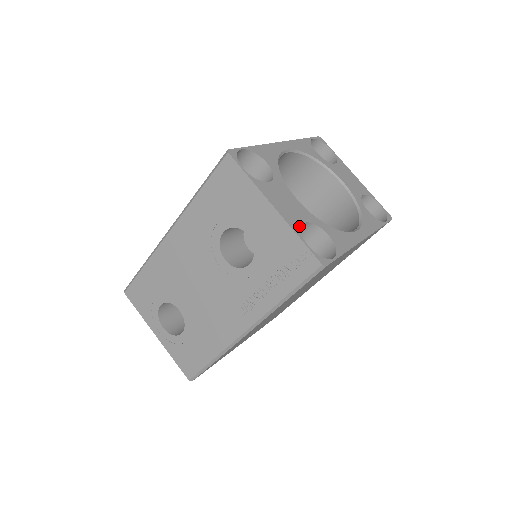
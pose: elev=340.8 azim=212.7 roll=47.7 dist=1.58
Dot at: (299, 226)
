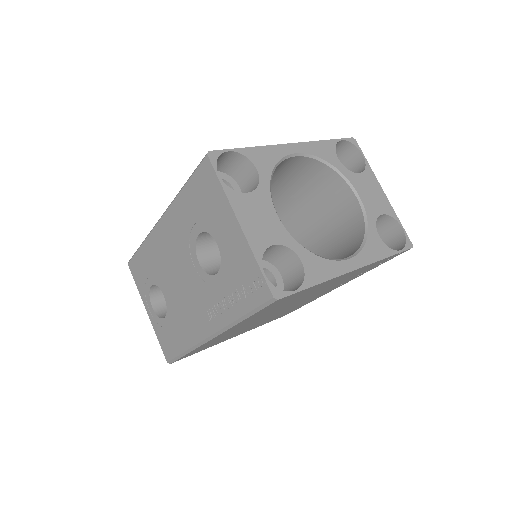
Dot at: (264, 248)
